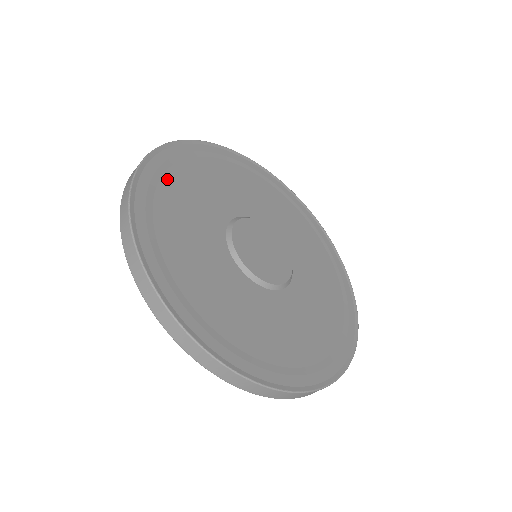
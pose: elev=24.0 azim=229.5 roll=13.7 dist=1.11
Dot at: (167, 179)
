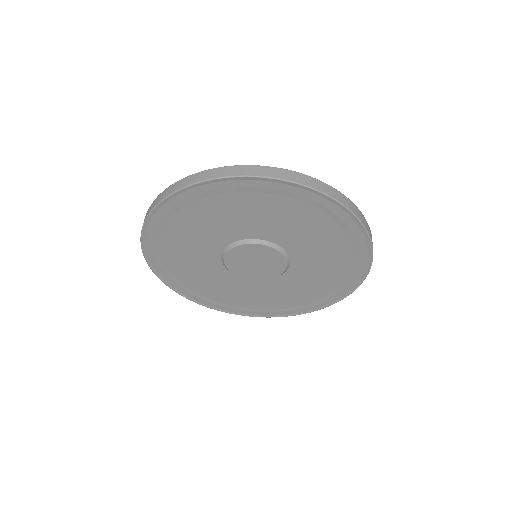
Dot at: occluded
